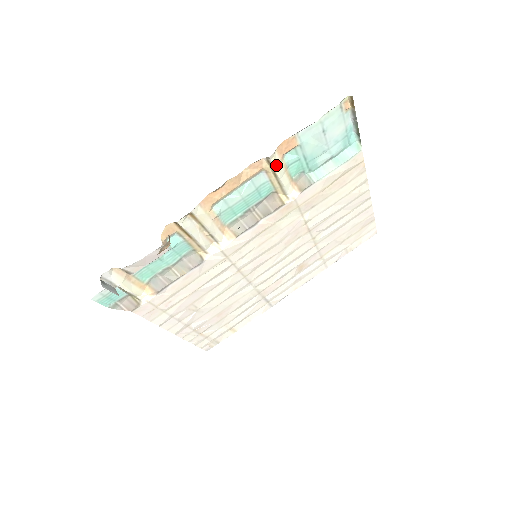
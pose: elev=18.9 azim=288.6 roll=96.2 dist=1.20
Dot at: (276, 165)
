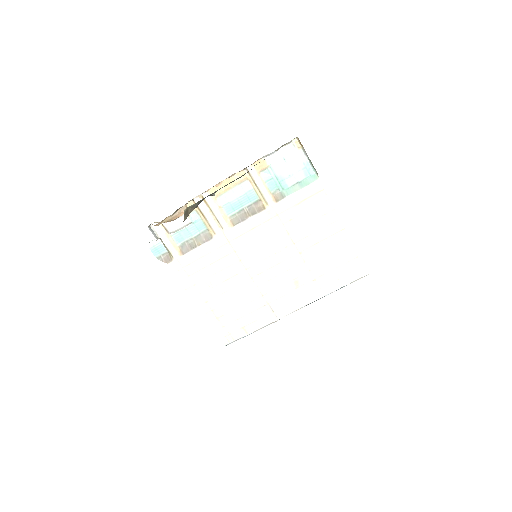
Dot at: (254, 176)
